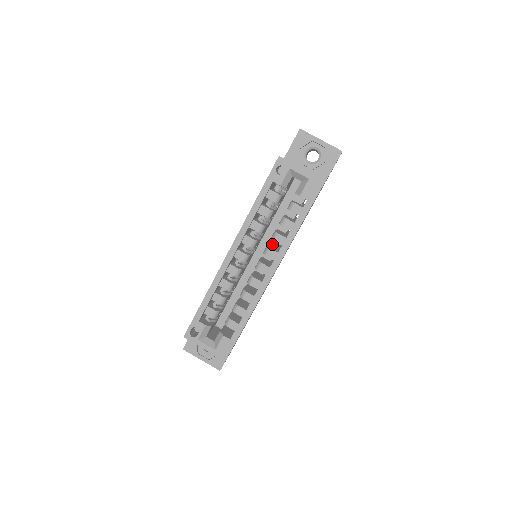
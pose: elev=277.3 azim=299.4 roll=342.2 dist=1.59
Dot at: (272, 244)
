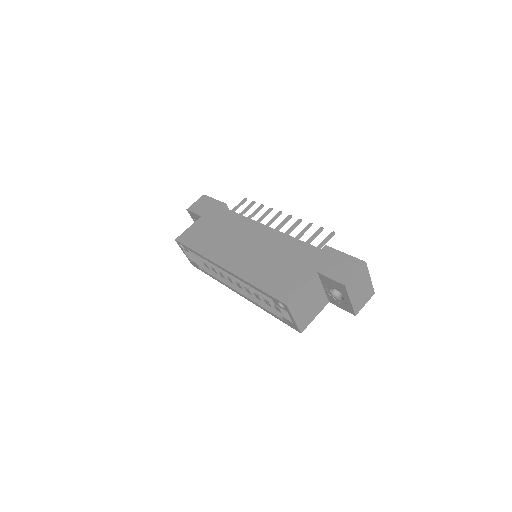
Dot at: occluded
